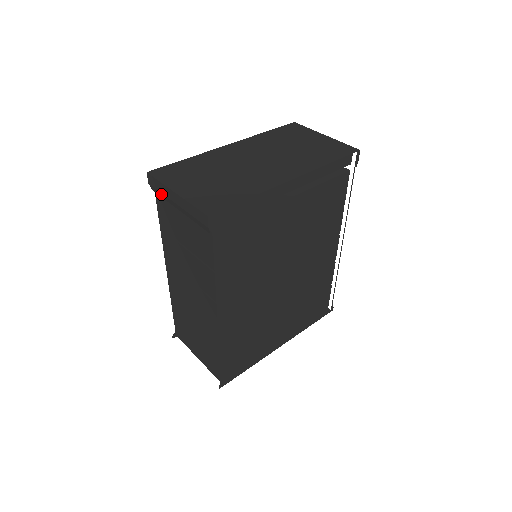
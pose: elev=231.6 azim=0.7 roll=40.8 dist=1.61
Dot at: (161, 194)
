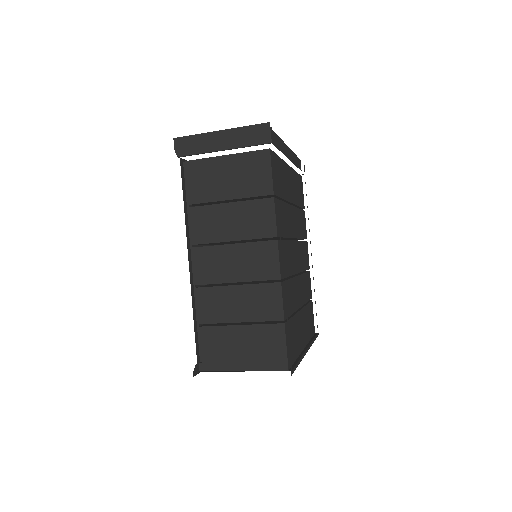
Dot at: (195, 149)
